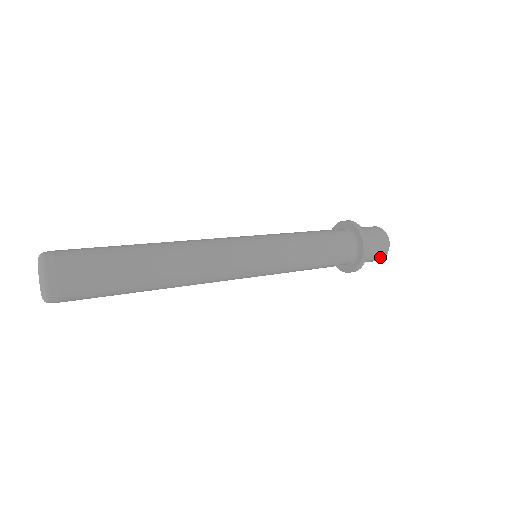
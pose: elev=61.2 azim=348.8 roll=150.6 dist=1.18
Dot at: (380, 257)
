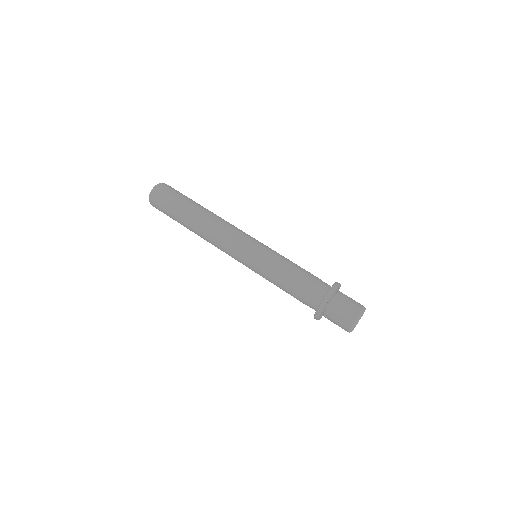
Dot at: (345, 325)
